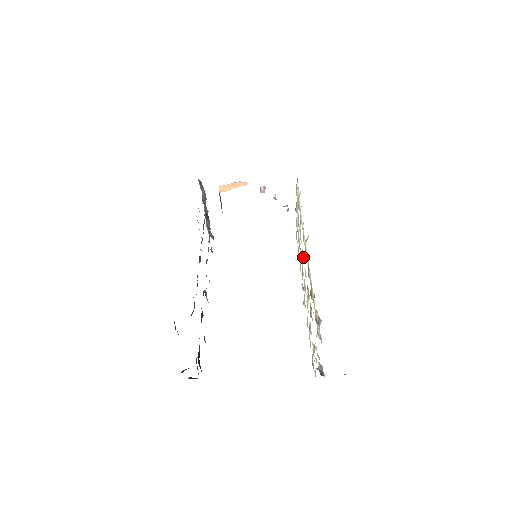
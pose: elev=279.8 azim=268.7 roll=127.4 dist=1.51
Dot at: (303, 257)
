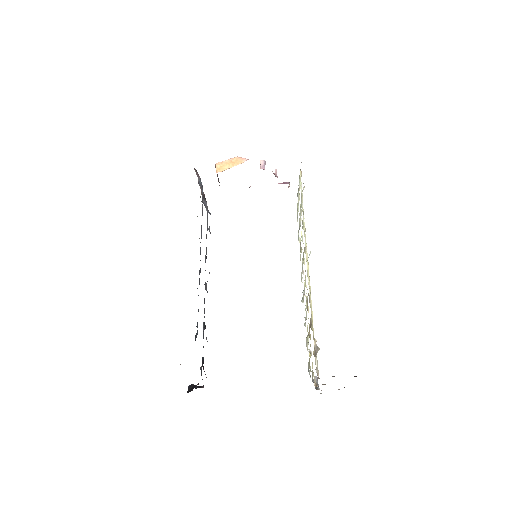
Dot at: (304, 260)
